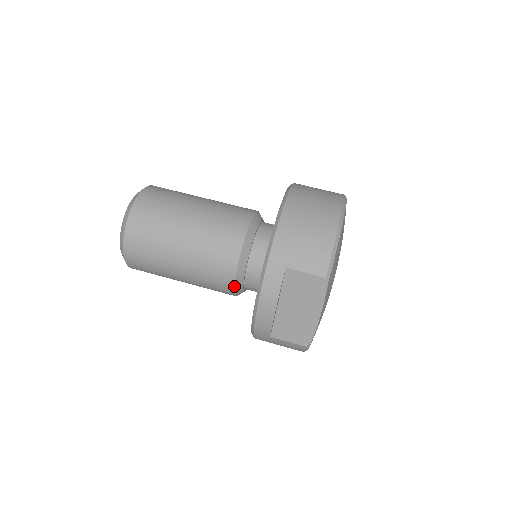
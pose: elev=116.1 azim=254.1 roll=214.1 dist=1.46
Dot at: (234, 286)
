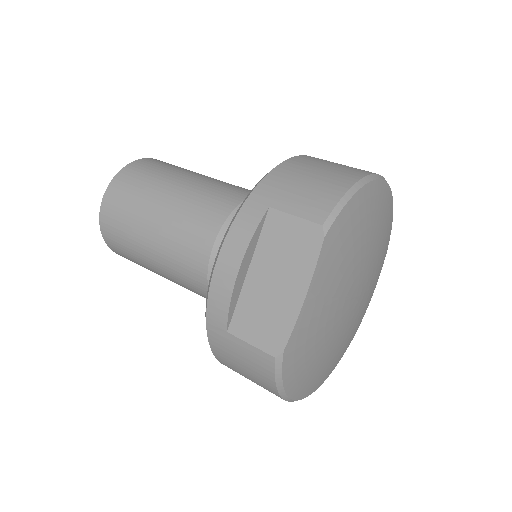
Dot at: (208, 266)
